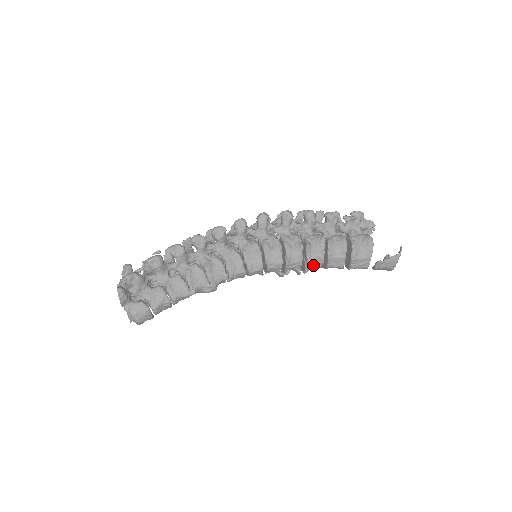
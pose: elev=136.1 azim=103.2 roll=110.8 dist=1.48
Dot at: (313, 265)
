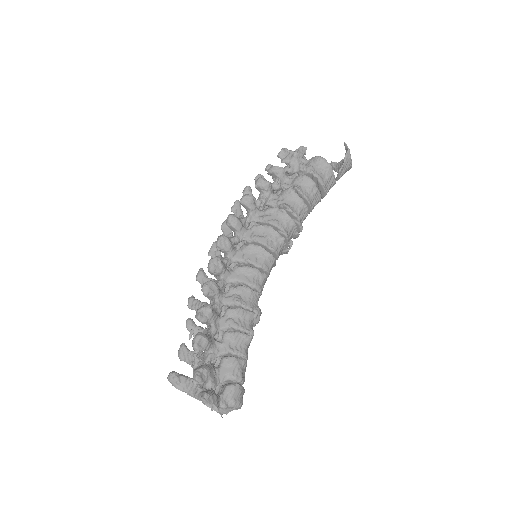
Dot at: (302, 218)
